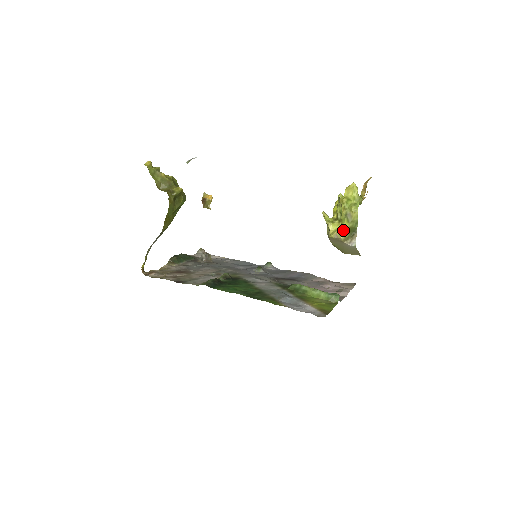
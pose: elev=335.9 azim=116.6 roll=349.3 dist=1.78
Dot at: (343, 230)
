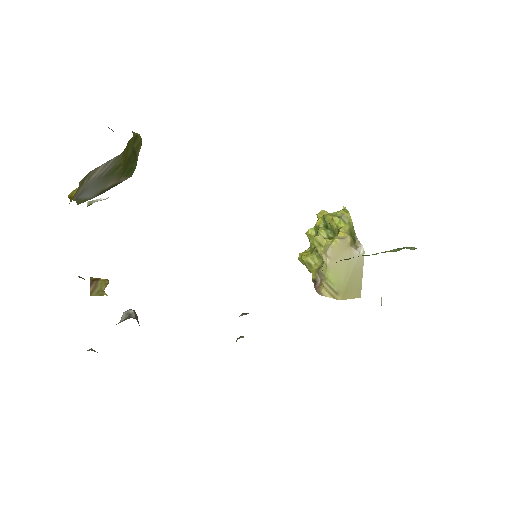
Dot at: (345, 231)
